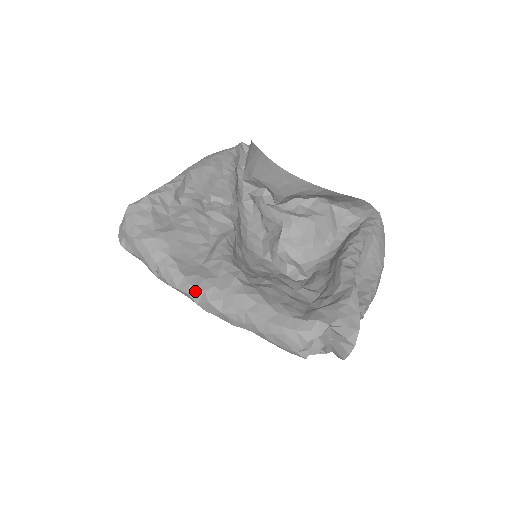
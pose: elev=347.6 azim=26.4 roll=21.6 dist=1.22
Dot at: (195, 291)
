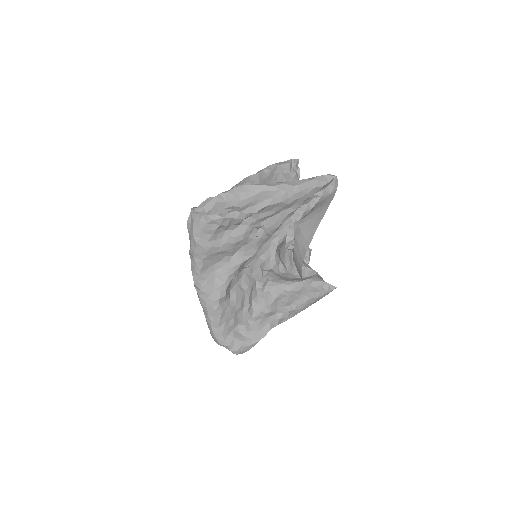
Dot at: (198, 286)
